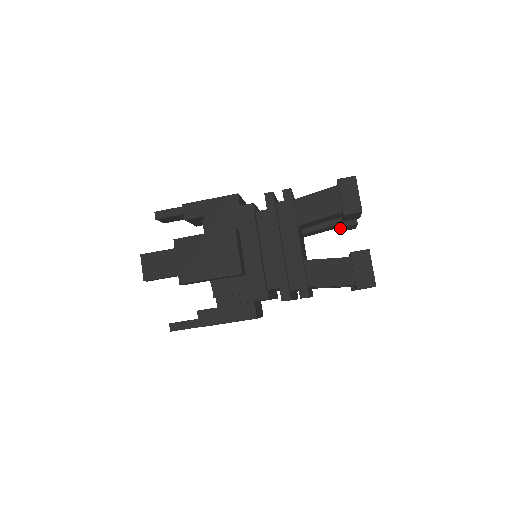
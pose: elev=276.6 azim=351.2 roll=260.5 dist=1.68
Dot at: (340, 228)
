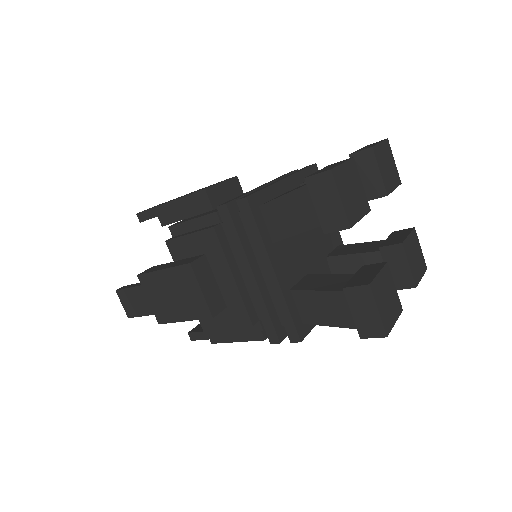
Dot at: occluded
